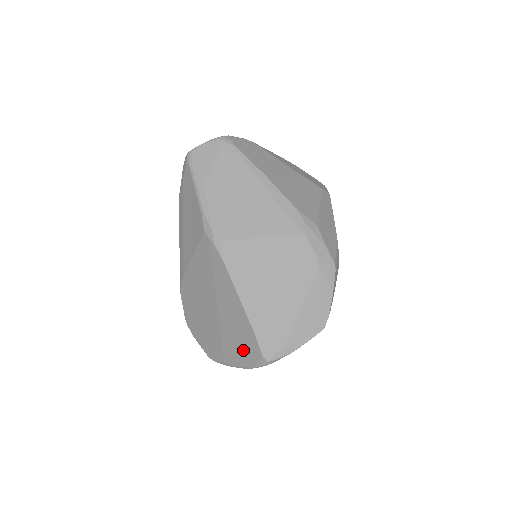
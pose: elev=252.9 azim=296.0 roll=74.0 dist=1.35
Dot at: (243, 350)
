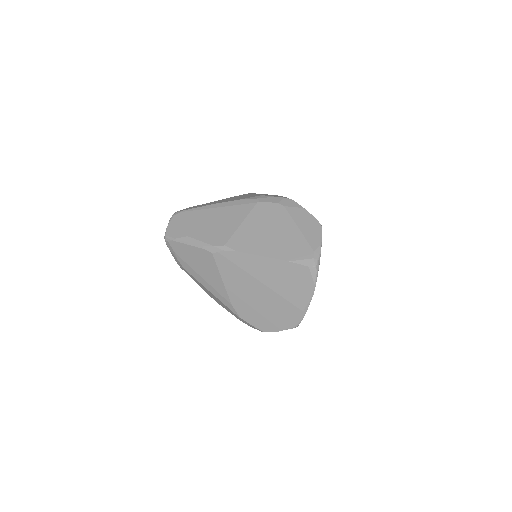
Dot at: (300, 283)
